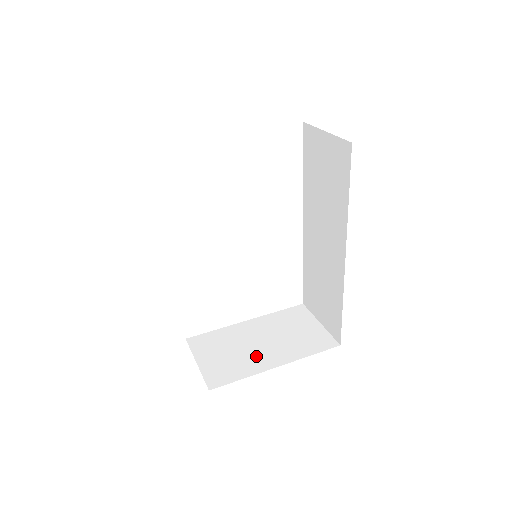
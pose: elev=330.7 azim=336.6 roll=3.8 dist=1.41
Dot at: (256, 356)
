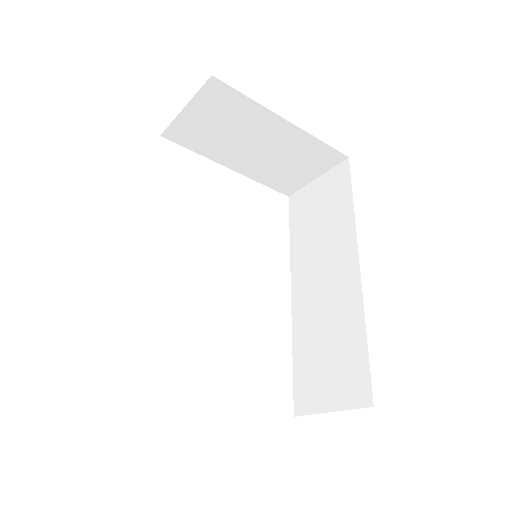
Dot at: occluded
